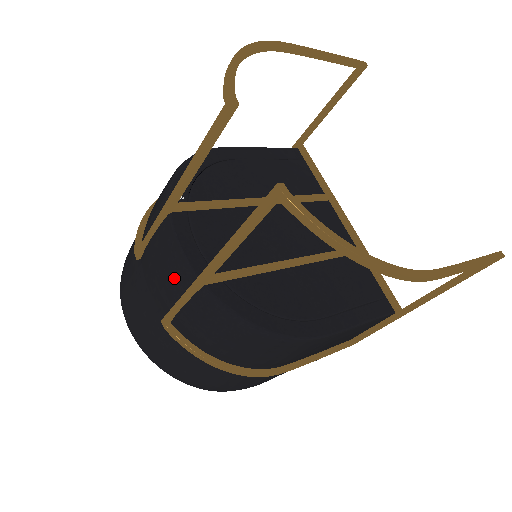
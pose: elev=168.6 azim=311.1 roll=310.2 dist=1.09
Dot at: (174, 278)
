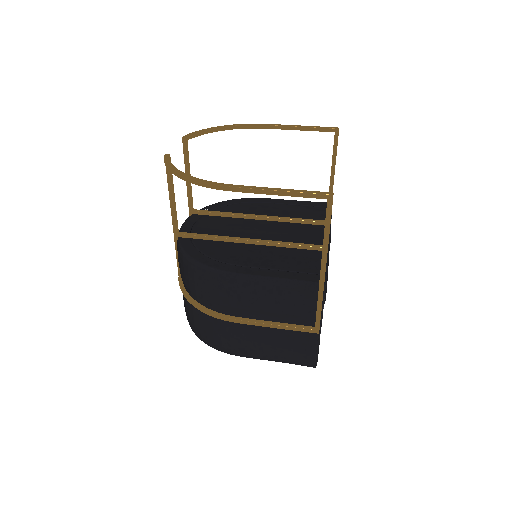
Dot at: occluded
